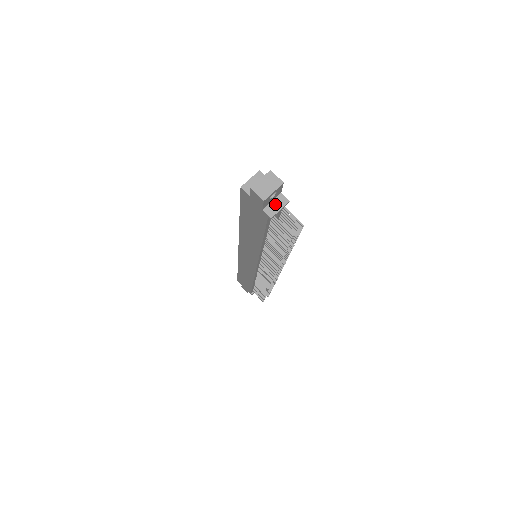
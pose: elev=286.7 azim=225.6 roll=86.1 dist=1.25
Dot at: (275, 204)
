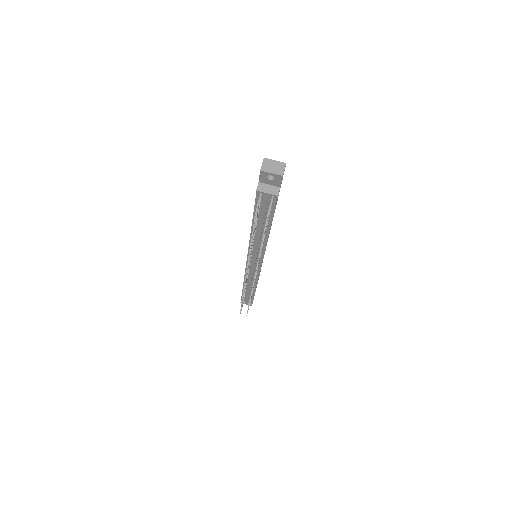
Dot at: (269, 188)
